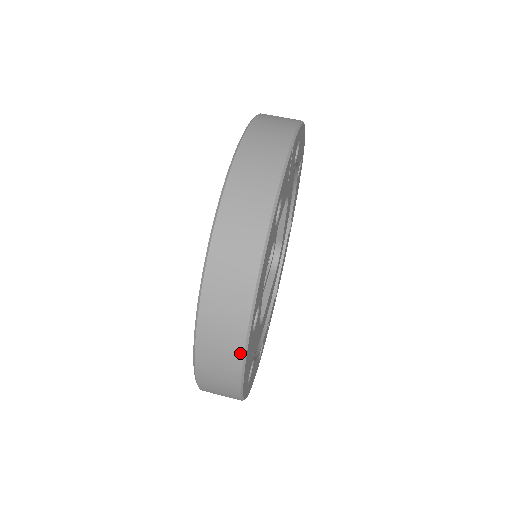
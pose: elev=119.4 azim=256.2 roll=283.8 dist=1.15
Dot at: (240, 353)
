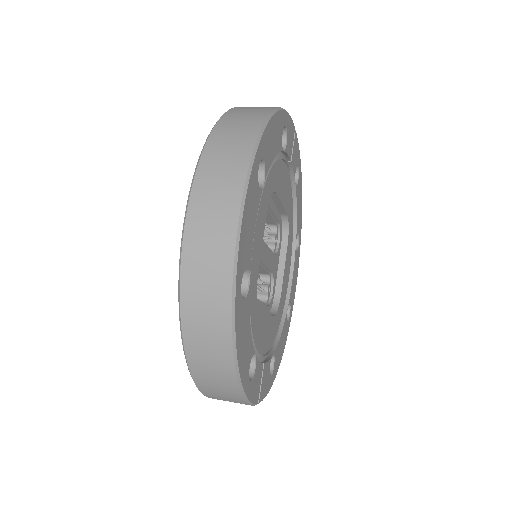
Dot at: (245, 164)
